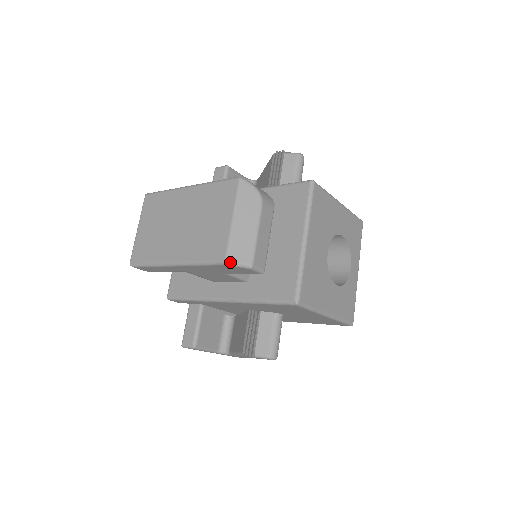
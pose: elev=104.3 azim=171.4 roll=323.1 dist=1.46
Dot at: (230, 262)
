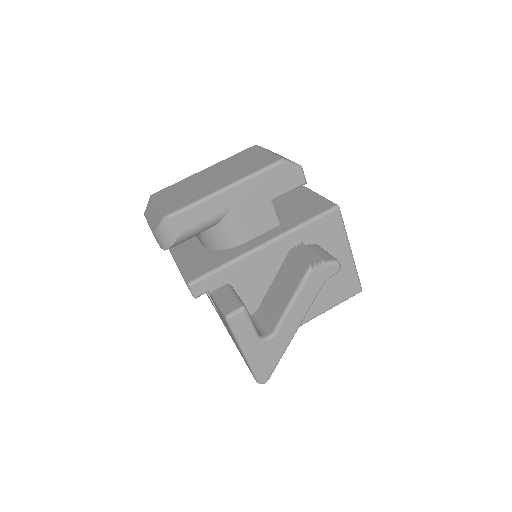
Dot at: (286, 160)
